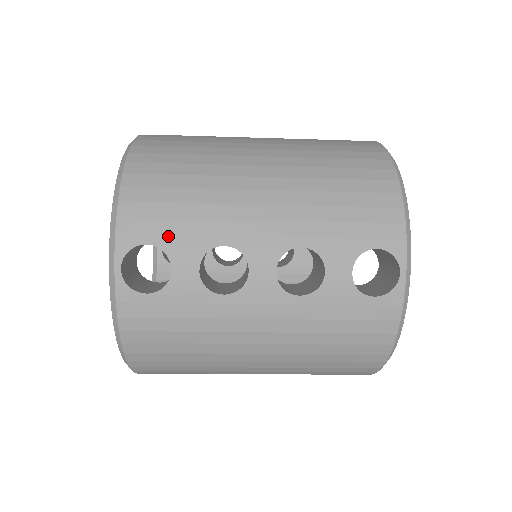
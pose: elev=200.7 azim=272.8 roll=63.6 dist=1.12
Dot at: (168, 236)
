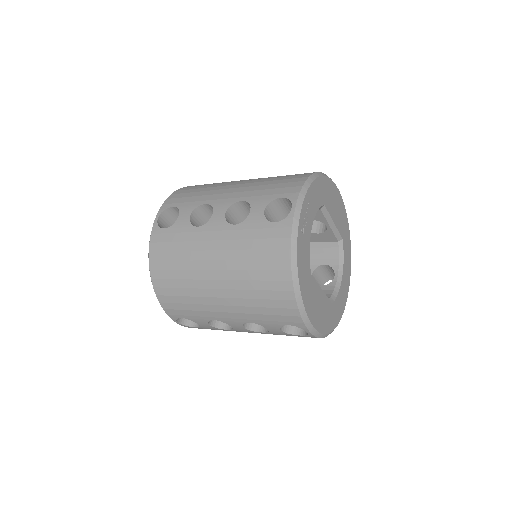
Dot at: (183, 203)
